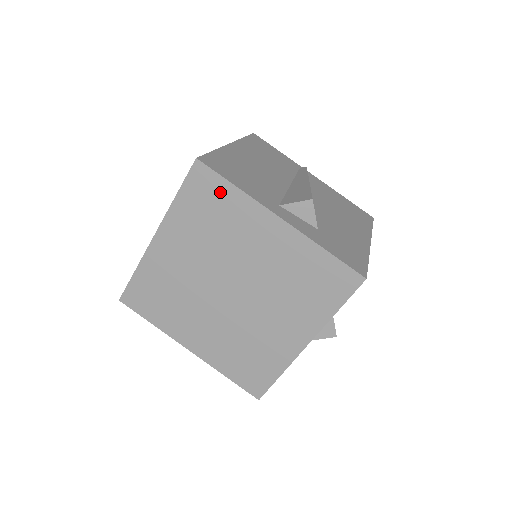
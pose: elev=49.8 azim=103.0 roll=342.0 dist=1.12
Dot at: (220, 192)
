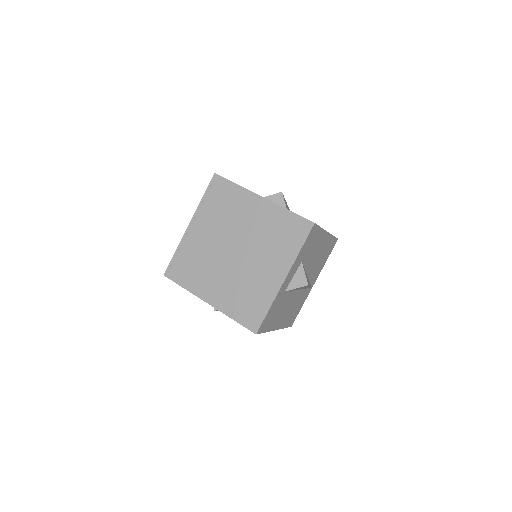
Dot at: (227, 189)
